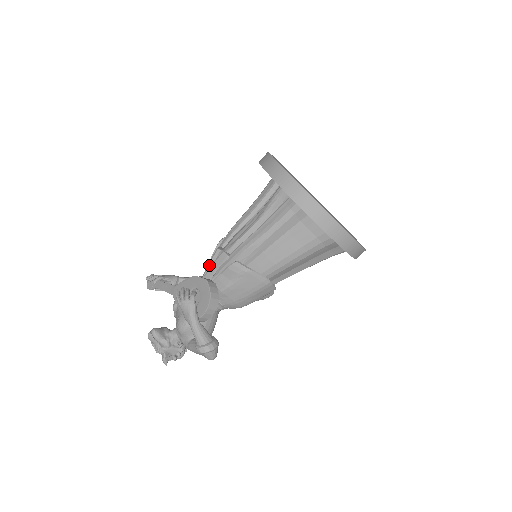
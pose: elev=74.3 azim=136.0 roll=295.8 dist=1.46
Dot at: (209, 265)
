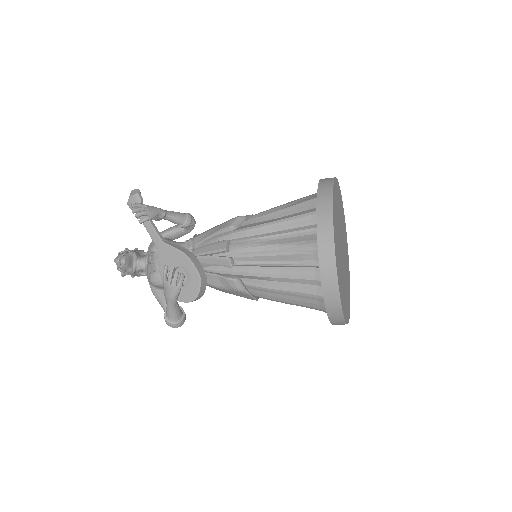
Dot at: (208, 254)
